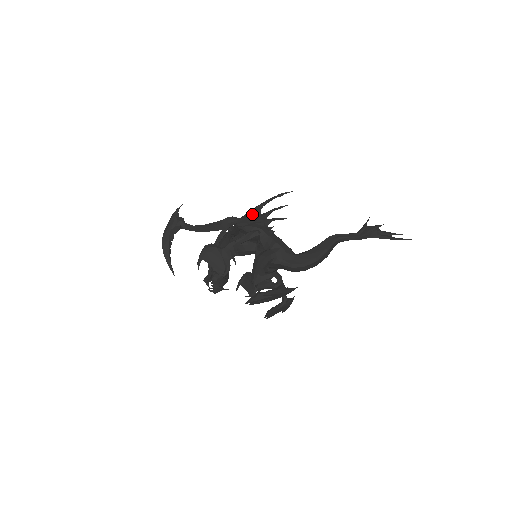
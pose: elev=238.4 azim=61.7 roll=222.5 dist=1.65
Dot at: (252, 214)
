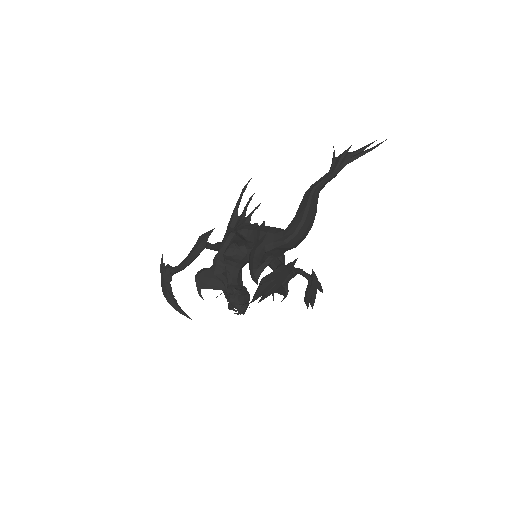
Dot at: (232, 222)
